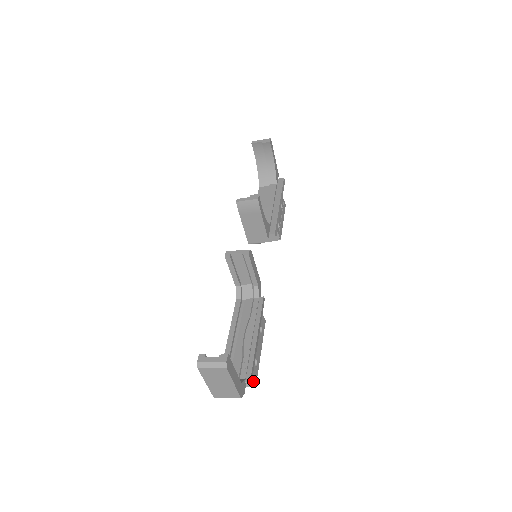
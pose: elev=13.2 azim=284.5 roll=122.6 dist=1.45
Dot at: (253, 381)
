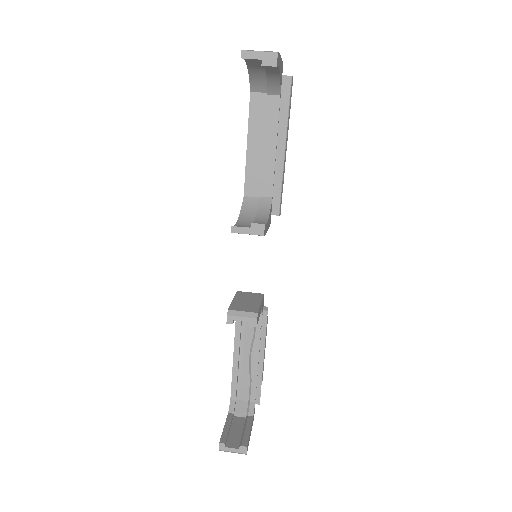
Dot at: occluded
